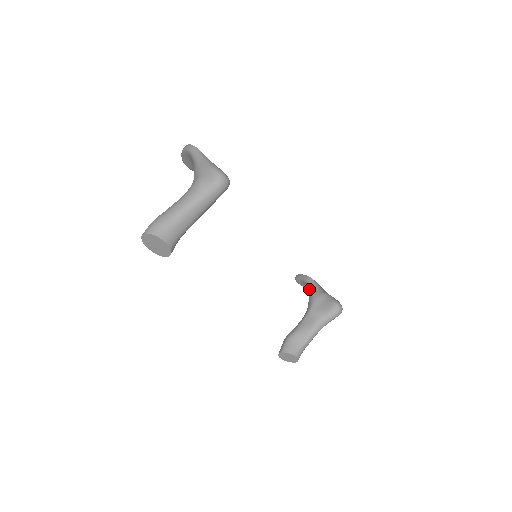
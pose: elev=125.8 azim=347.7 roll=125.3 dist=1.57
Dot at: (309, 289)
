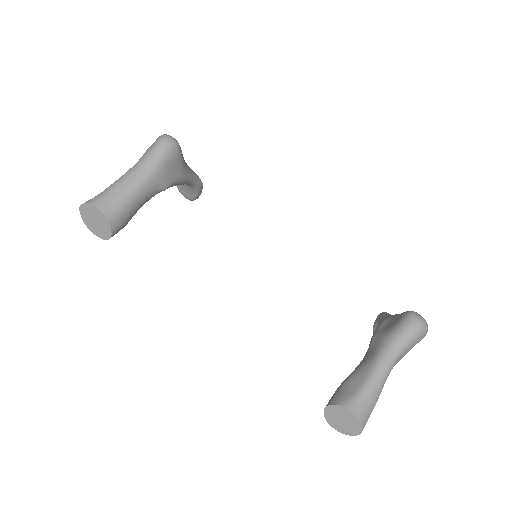
Dot at: occluded
